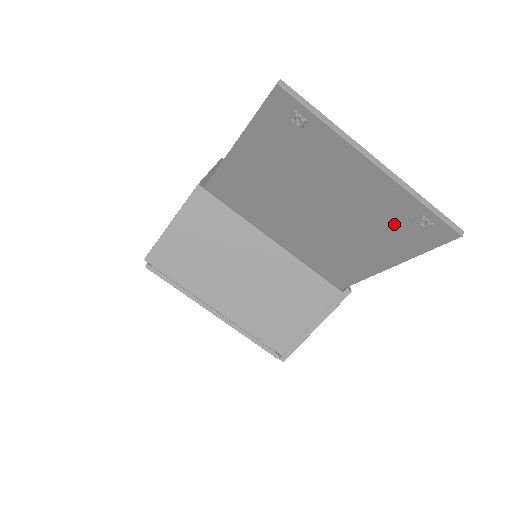
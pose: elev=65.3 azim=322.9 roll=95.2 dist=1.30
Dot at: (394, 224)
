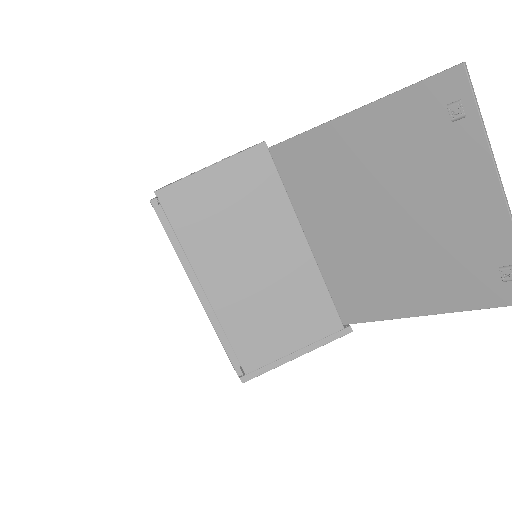
Dot at: (471, 266)
